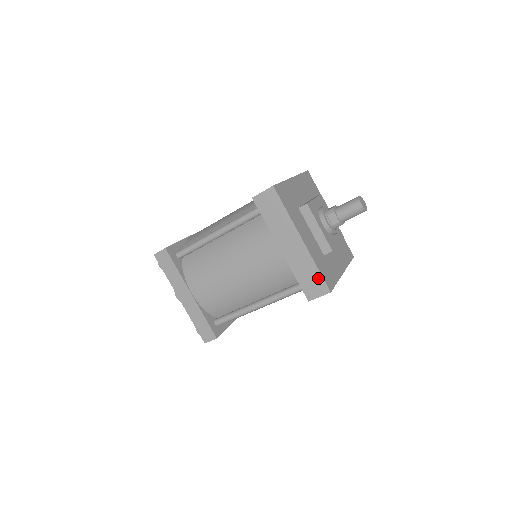
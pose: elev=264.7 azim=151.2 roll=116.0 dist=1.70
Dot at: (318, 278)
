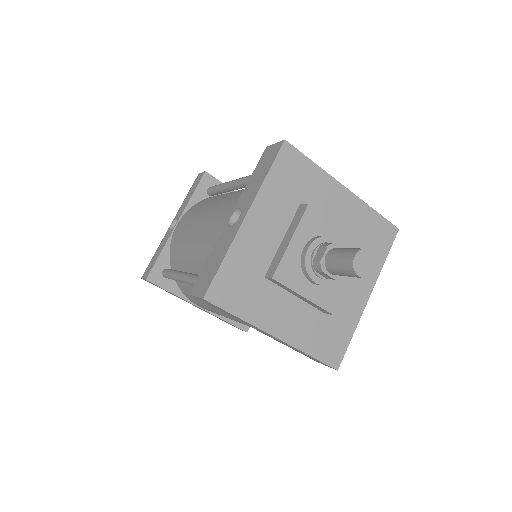
Dot at: occluded
